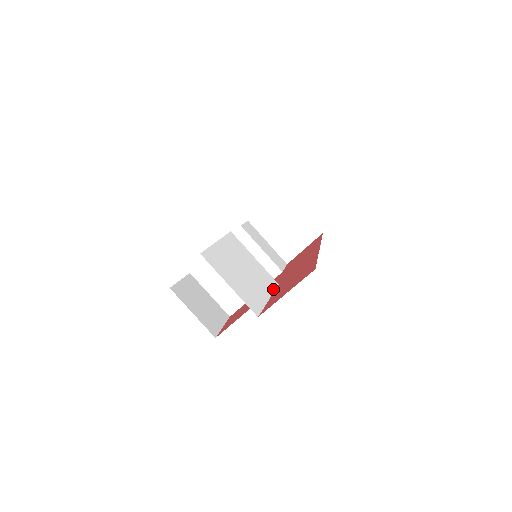
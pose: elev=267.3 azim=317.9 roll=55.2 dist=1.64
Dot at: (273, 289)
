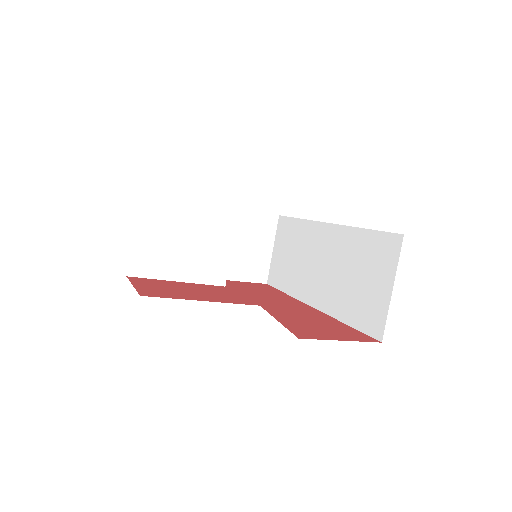
Dot at: occluded
